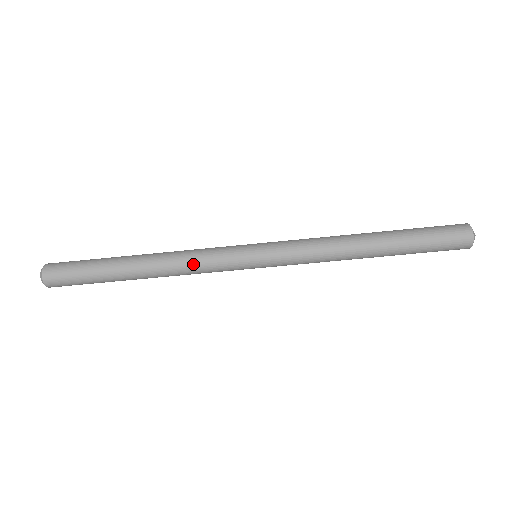
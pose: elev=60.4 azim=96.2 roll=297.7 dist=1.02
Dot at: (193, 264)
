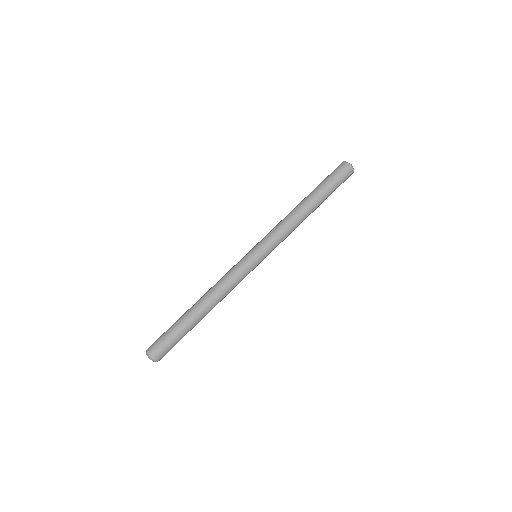
Dot at: (224, 280)
